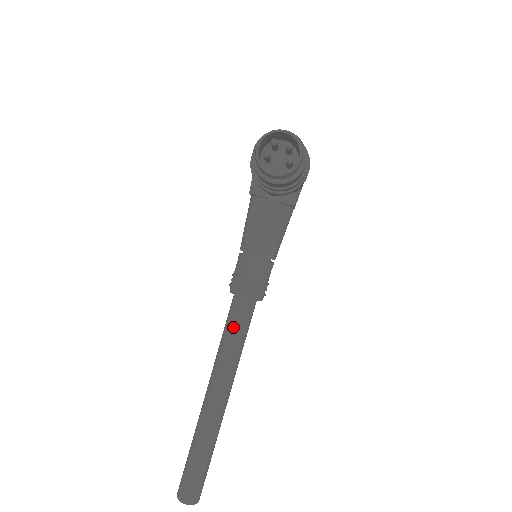
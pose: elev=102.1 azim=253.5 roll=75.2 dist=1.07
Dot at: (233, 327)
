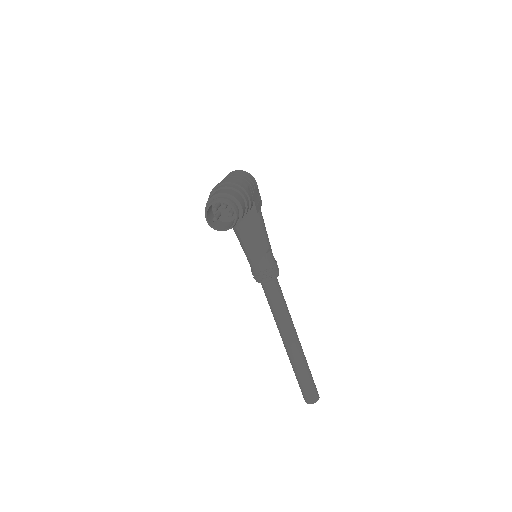
Dot at: (272, 301)
